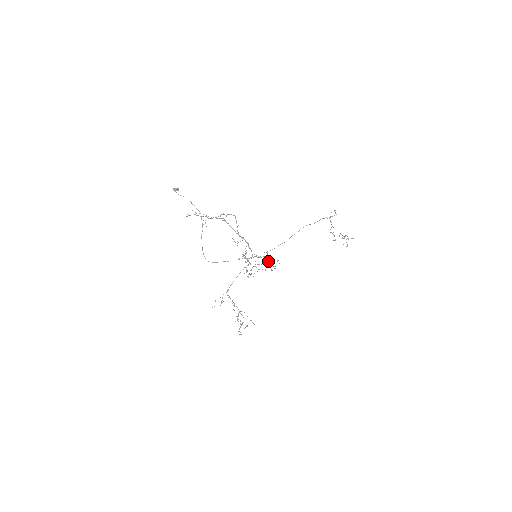
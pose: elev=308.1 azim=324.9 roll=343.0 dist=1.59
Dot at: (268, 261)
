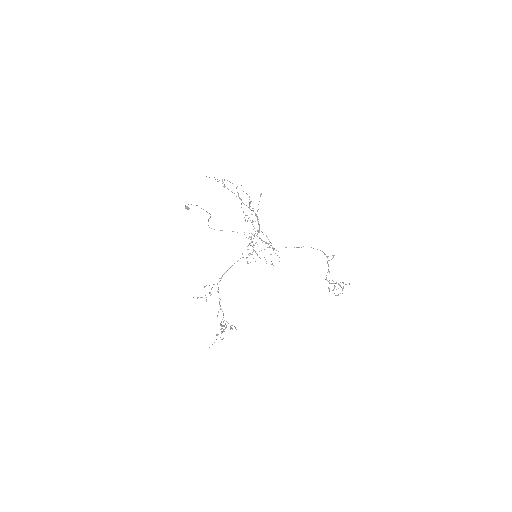
Dot at: occluded
